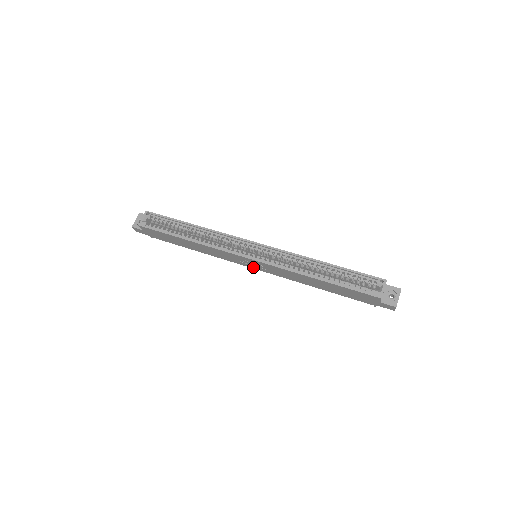
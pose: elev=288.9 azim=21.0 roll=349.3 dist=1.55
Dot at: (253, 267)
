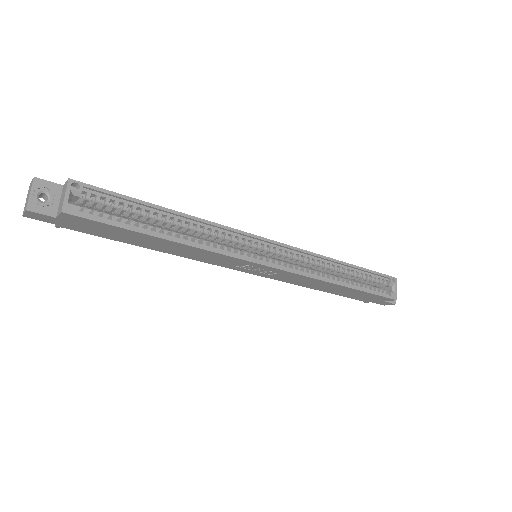
Dot at: (248, 271)
